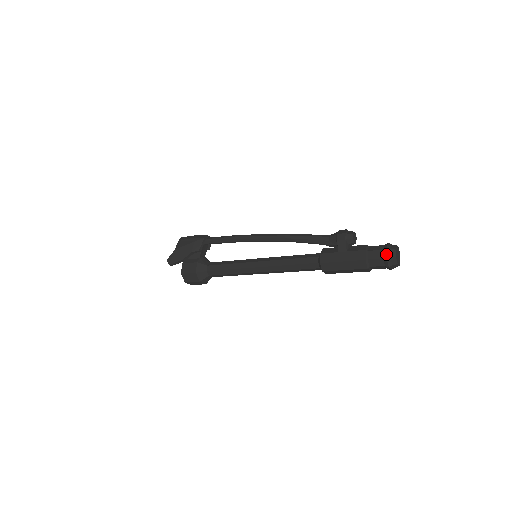
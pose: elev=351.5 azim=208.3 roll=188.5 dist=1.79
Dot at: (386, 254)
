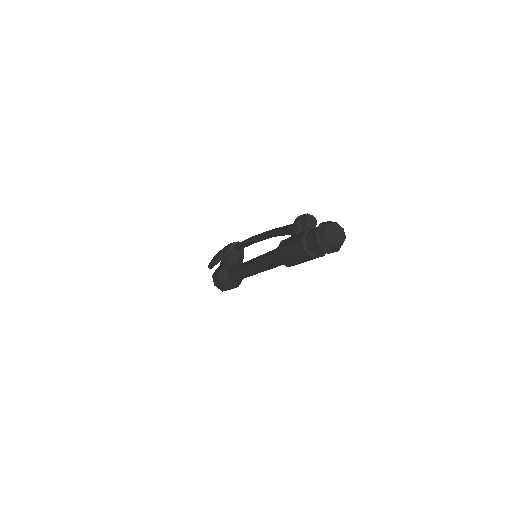
Dot at: (316, 229)
